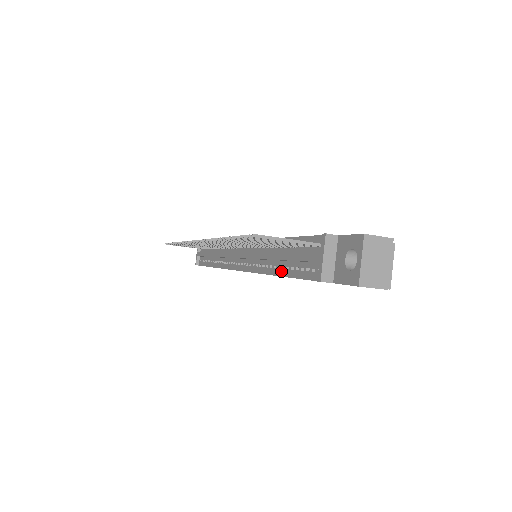
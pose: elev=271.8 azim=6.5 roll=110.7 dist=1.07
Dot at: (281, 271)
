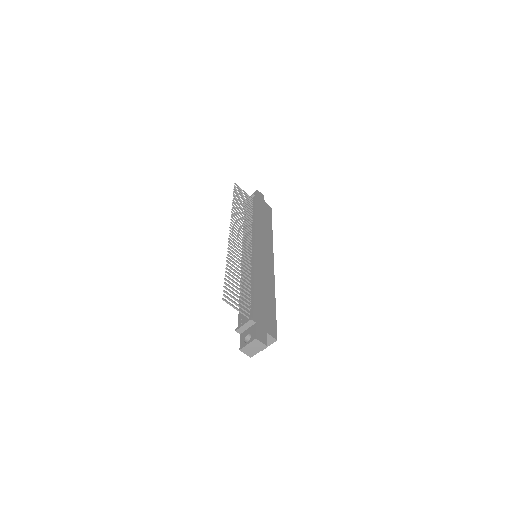
Dot at: occluded
